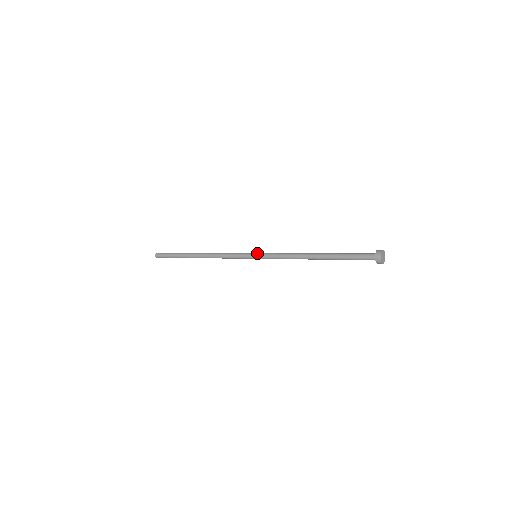
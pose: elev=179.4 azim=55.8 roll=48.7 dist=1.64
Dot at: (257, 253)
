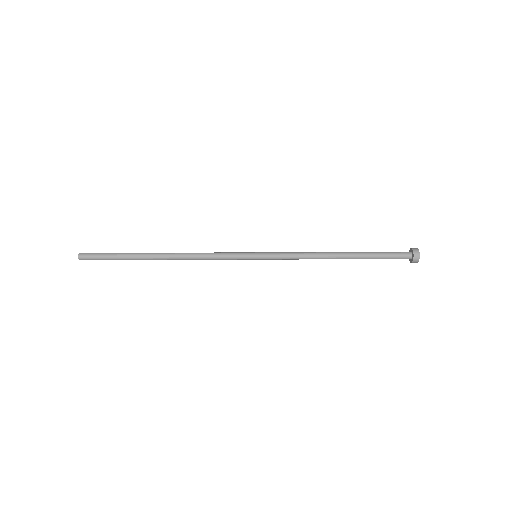
Dot at: (259, 252)
